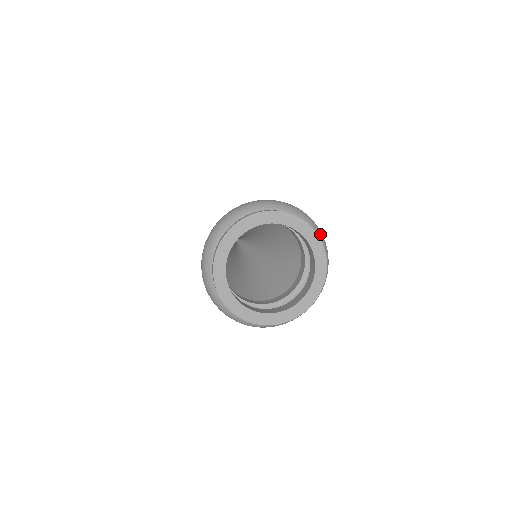
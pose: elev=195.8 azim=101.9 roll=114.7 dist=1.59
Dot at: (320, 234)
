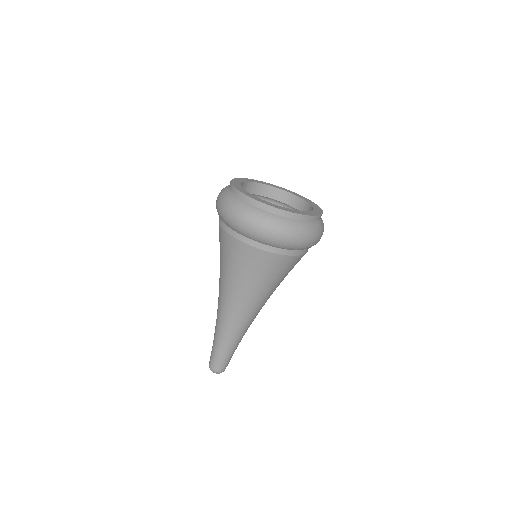
Dot at: occluded
